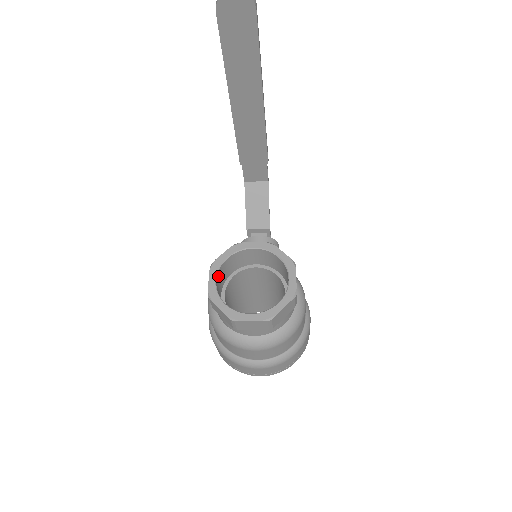
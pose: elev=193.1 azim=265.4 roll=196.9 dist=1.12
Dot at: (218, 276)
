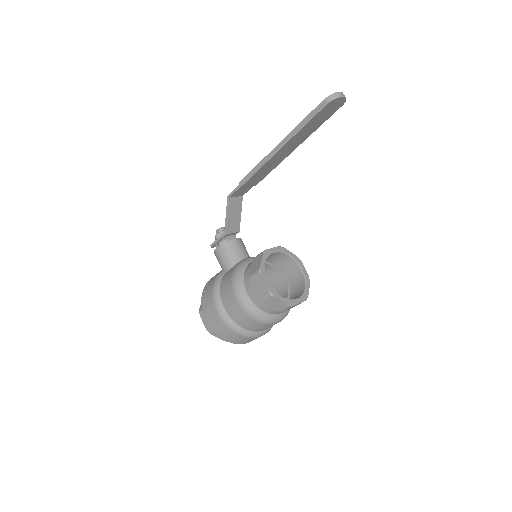
Dot at: occluded
